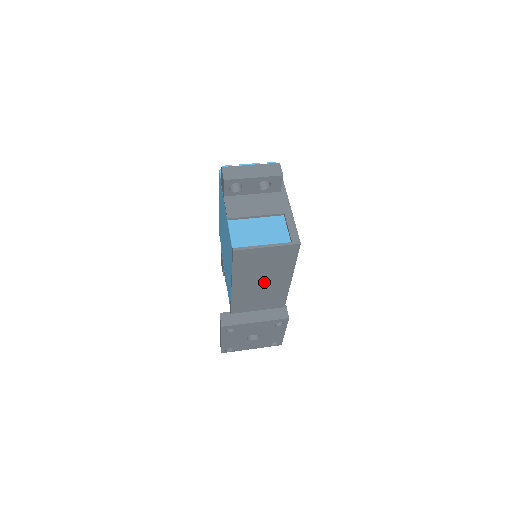
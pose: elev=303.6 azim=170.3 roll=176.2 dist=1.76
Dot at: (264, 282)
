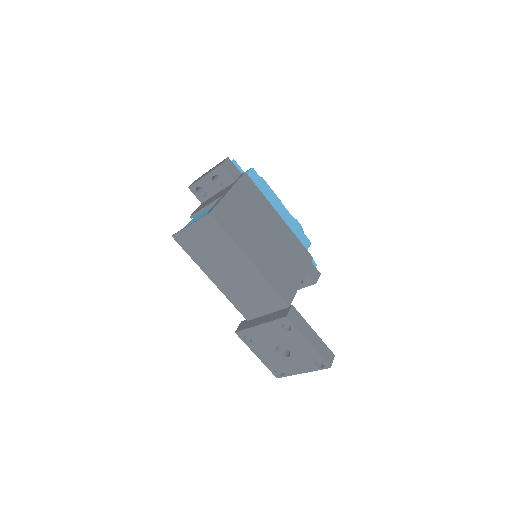
Dot at: (232, 271)
